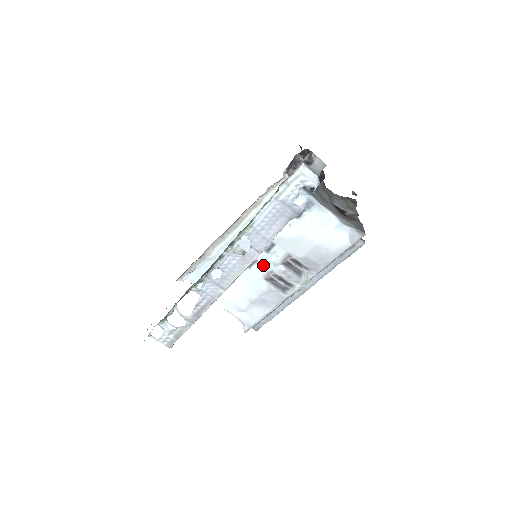
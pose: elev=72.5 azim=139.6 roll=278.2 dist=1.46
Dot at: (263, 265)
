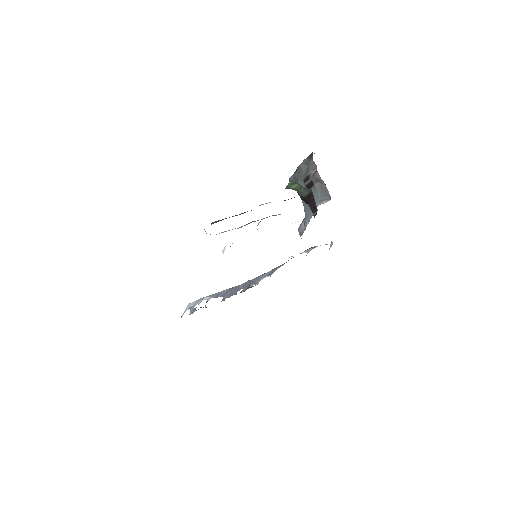
Dot at: occluded
